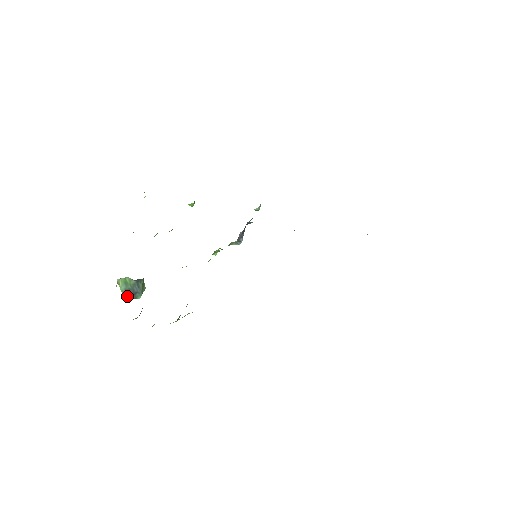
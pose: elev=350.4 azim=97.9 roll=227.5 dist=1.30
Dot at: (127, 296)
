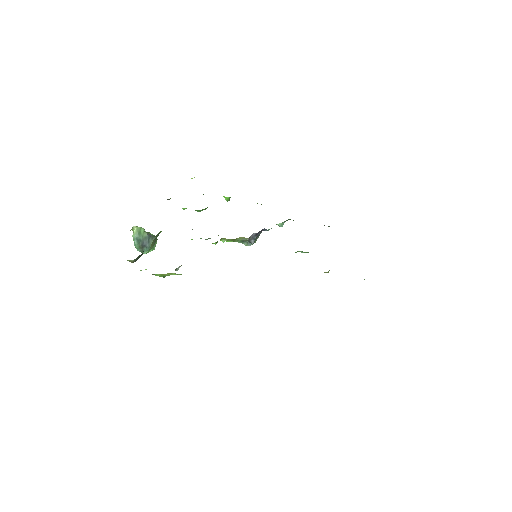
Dot at: (136, 246)
